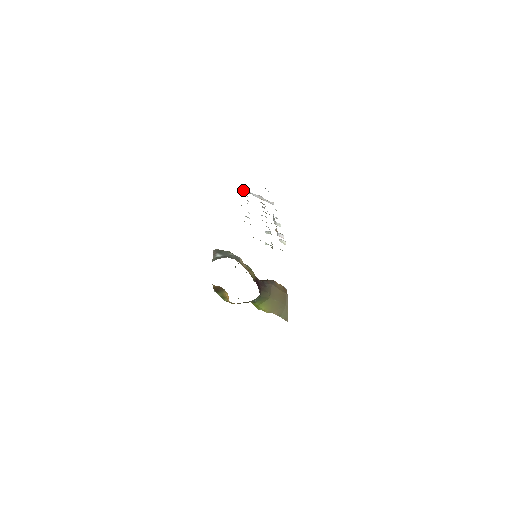
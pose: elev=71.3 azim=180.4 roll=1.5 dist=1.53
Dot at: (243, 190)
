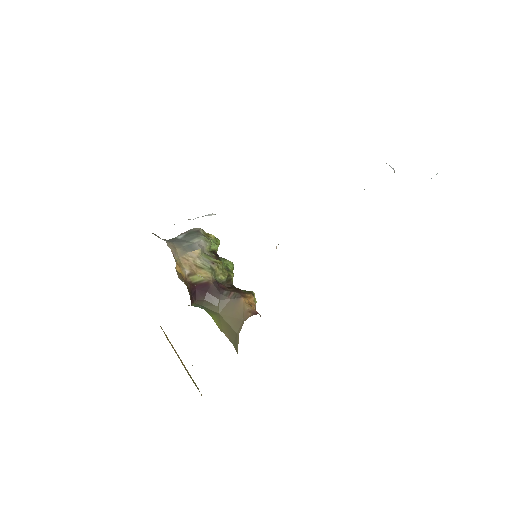
Dot at: (390, 166)
